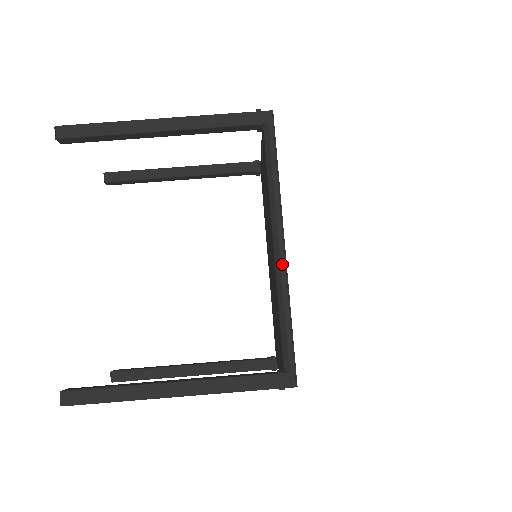
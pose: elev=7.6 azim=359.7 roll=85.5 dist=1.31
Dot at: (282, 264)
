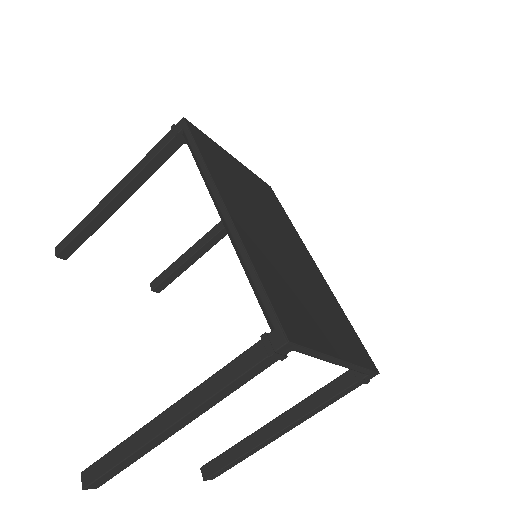
Dot at: (228, 225)
